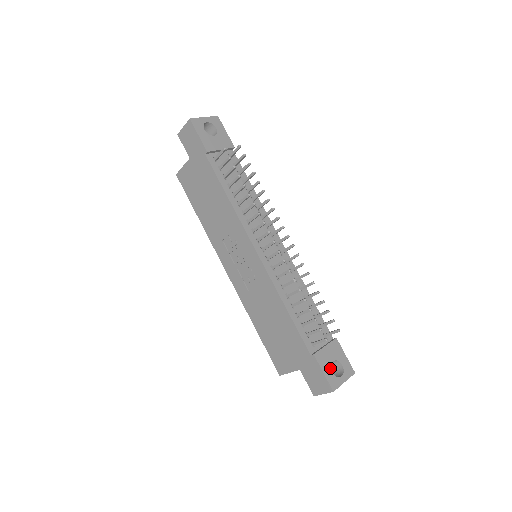
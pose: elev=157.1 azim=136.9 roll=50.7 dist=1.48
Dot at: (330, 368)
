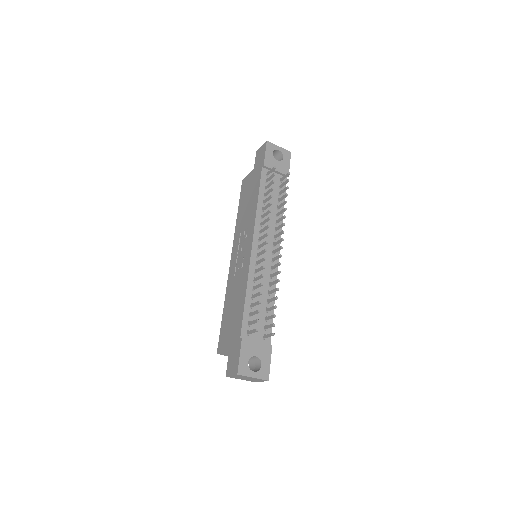
Dot at: (248, 358)
